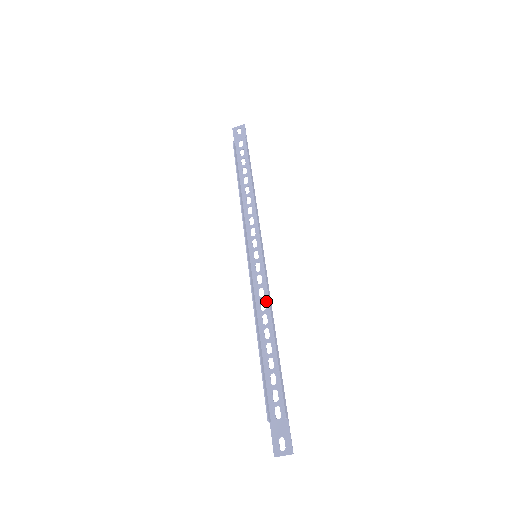
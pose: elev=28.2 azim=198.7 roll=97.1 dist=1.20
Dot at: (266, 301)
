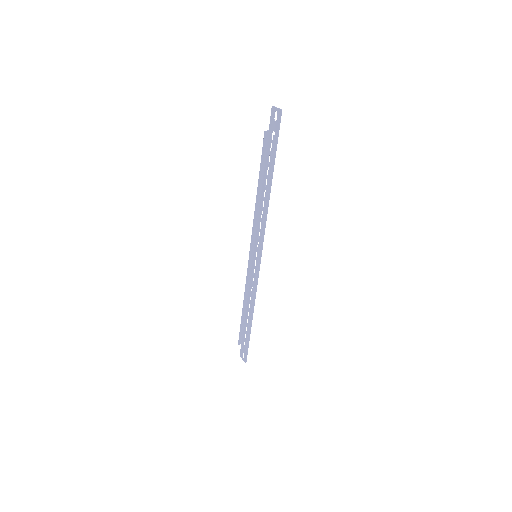
Dot at: (254, 289)
